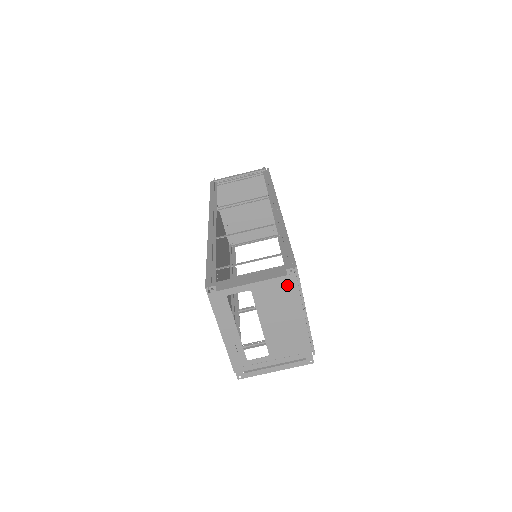
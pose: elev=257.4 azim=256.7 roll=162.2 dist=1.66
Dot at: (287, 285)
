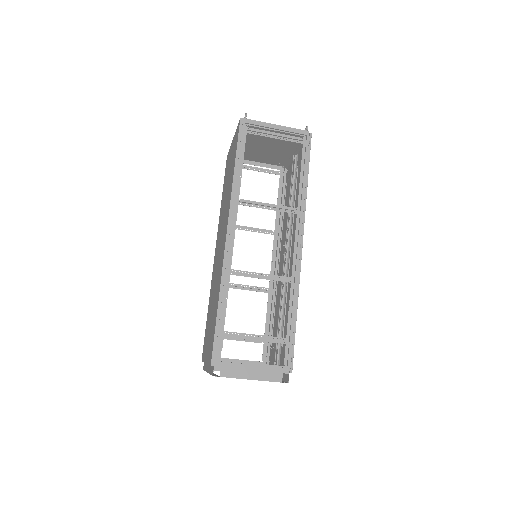
Dot at: occluded
